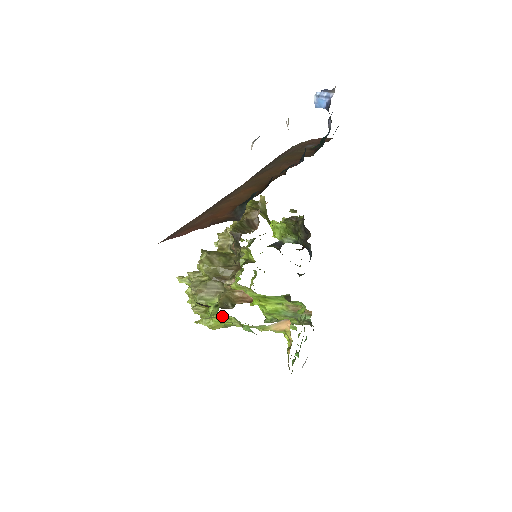
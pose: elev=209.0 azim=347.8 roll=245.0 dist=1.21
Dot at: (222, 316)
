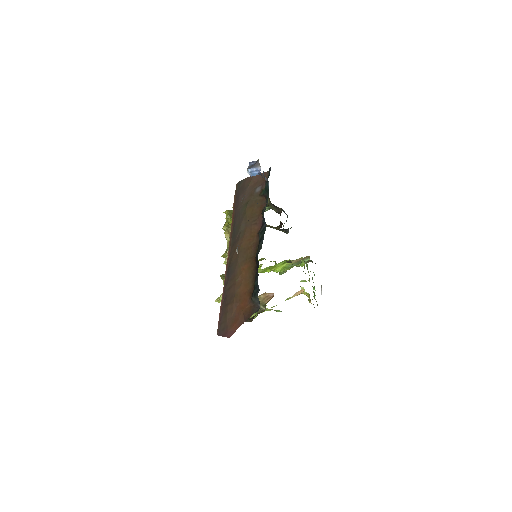
Dot at: occluded
